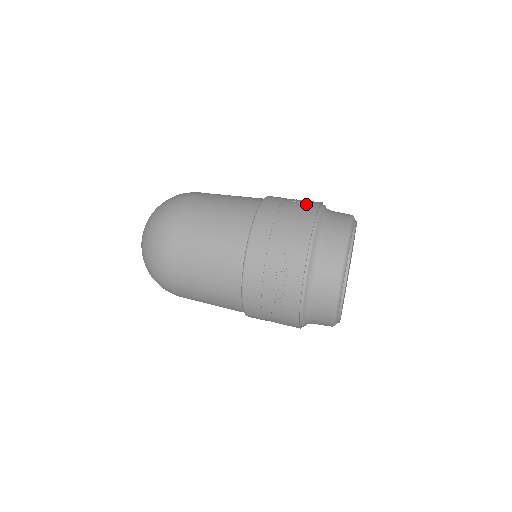
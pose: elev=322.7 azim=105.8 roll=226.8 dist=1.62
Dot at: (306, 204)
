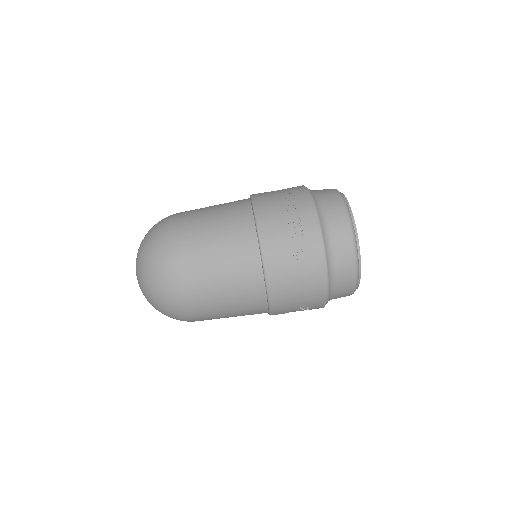
Dot at: (309, 254)
